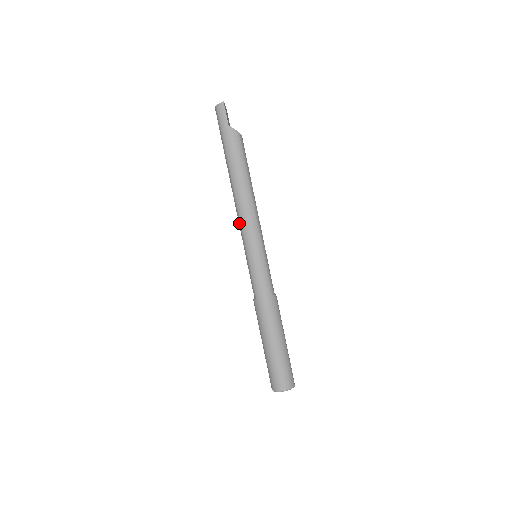
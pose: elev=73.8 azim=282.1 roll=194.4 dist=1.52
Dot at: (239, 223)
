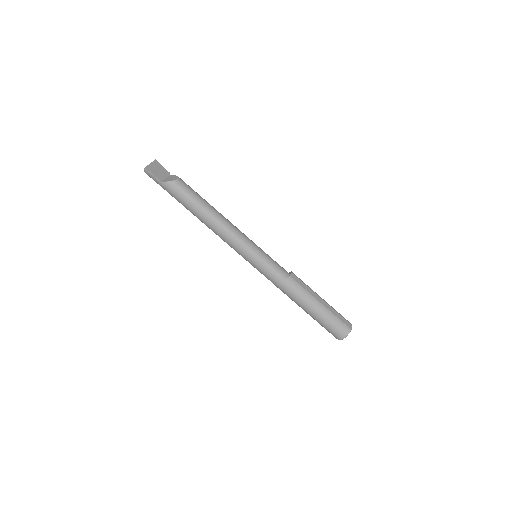
Dot at: (226, 242)
